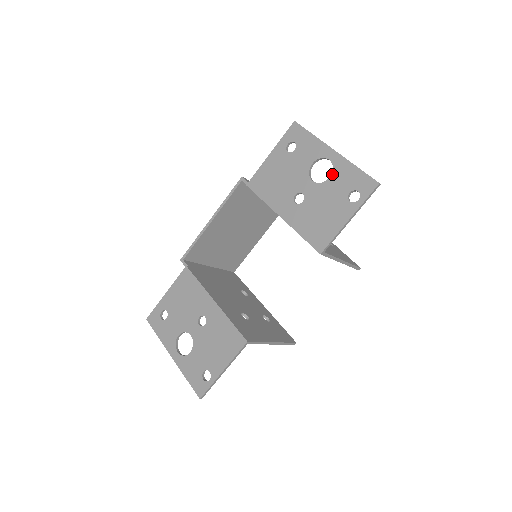
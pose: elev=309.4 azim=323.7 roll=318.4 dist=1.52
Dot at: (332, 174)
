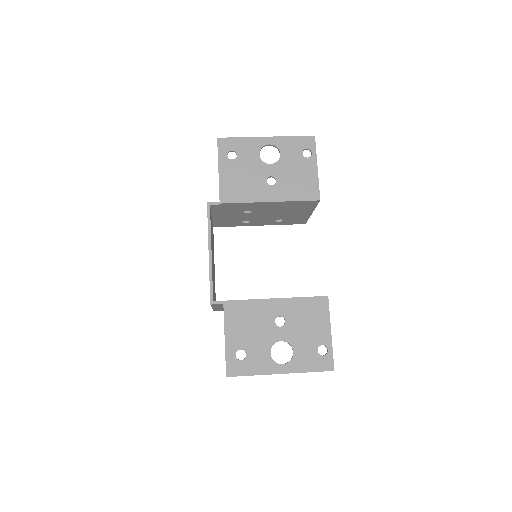
Dot at: (280, 151)
